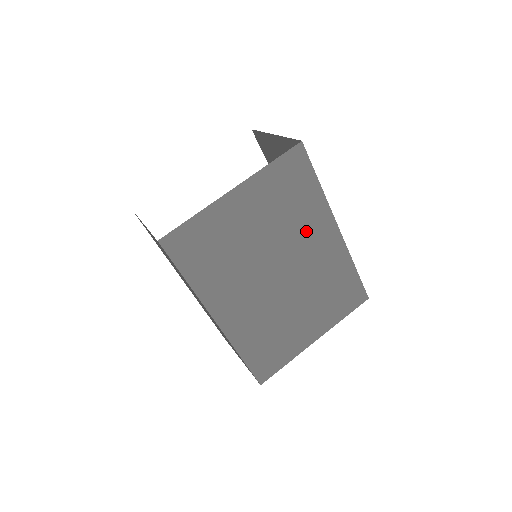
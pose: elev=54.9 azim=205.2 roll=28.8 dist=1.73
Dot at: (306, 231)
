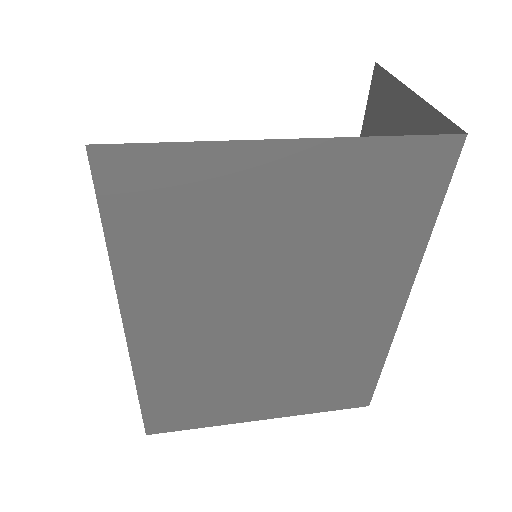
Dot at: (358, 280)
